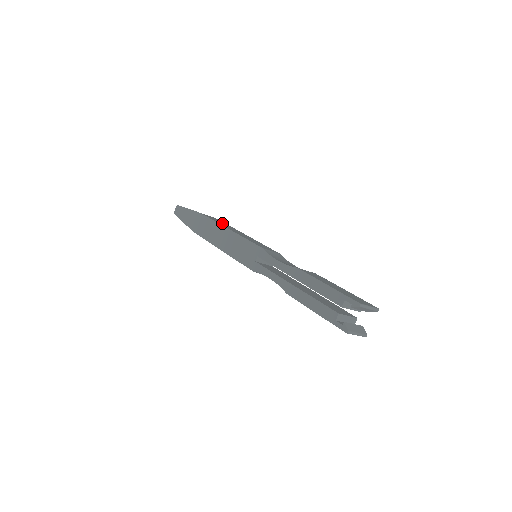
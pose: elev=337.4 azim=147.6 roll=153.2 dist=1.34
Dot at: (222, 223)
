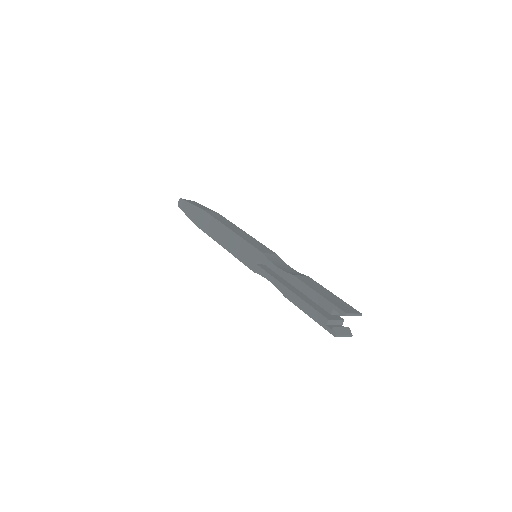
Dot at: (223, 220)
